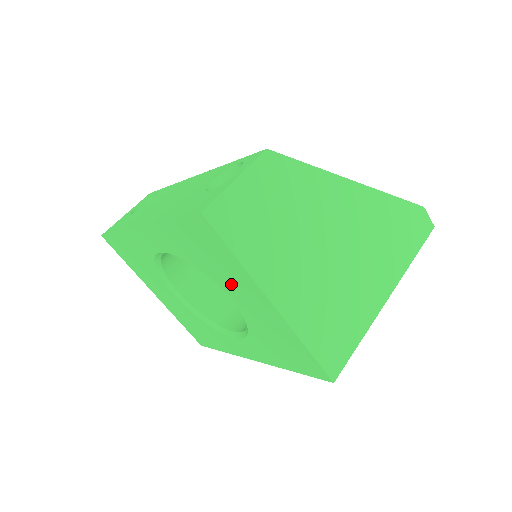
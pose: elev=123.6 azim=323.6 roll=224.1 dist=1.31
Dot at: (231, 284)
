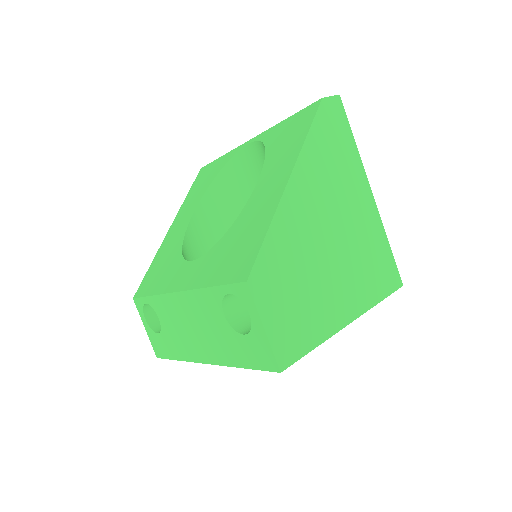
Dot at: occluded
